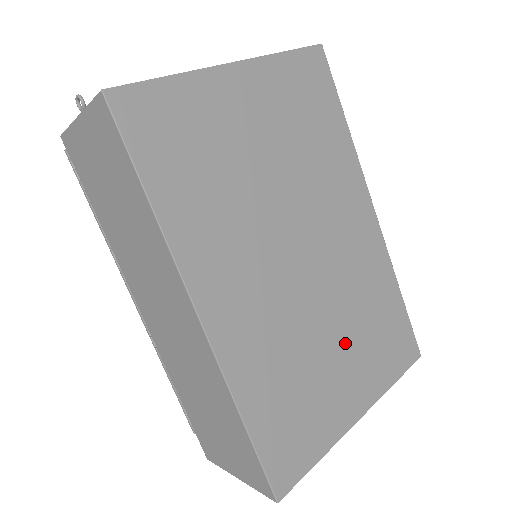
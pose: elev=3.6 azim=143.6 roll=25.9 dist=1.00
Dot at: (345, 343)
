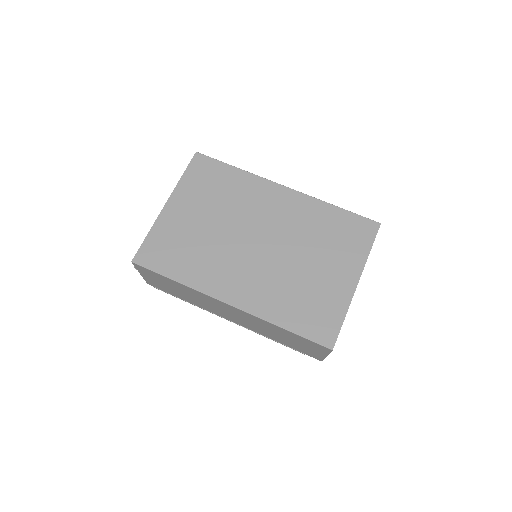
Dot at: (317, 257)
